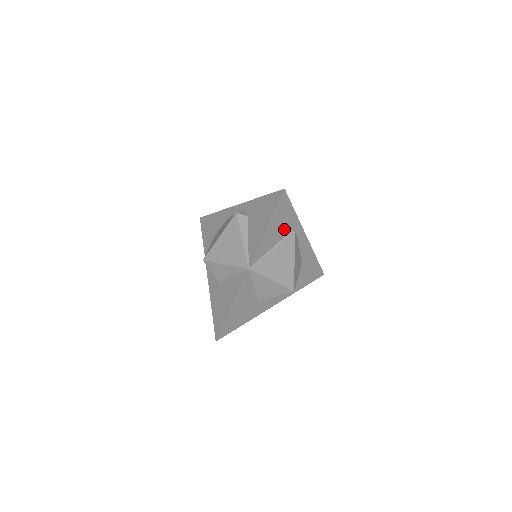
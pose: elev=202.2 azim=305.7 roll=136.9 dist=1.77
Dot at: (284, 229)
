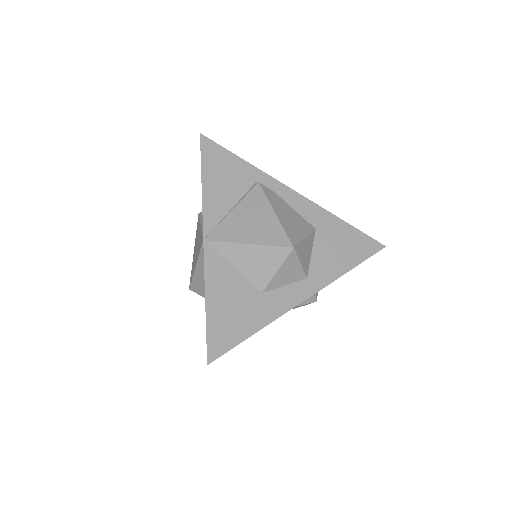
Dot at: (238, 183)
